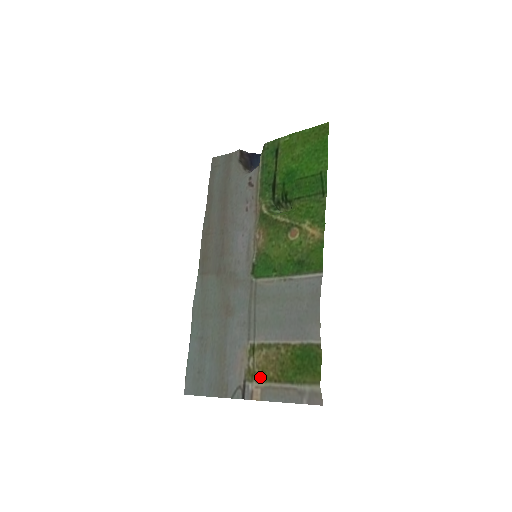
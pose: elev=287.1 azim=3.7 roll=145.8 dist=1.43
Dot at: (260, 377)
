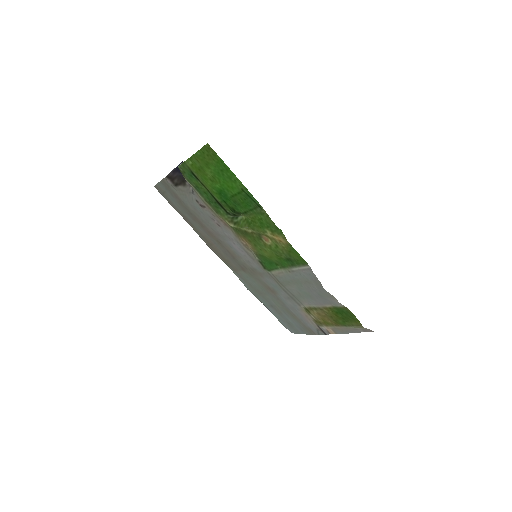
Dot at: (325, 324)
